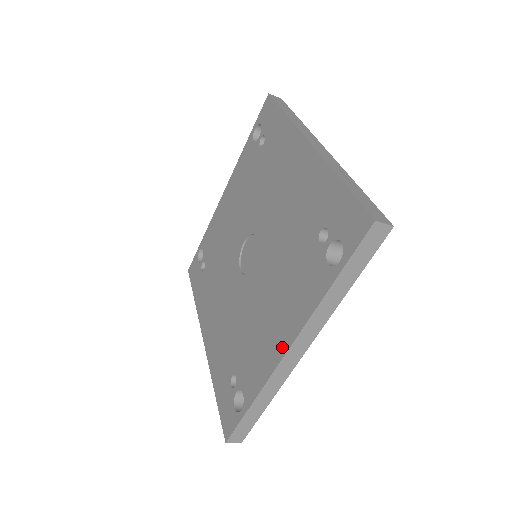
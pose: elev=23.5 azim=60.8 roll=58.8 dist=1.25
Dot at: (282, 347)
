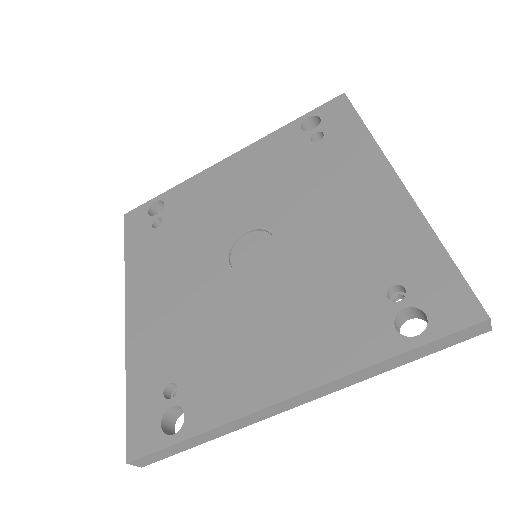
Dot at: (282, 389)
